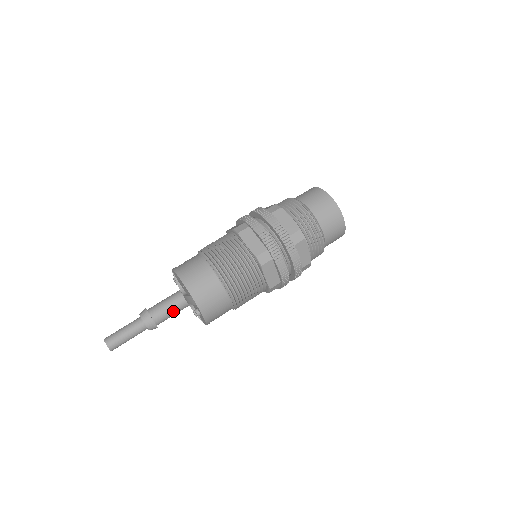
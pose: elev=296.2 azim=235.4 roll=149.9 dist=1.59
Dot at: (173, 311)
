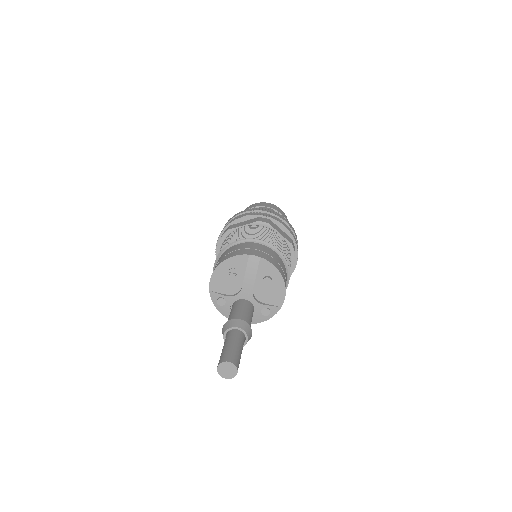
Dot at: (247, 312)
